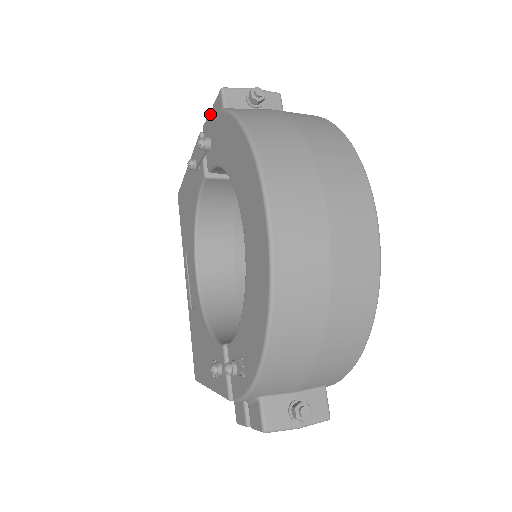
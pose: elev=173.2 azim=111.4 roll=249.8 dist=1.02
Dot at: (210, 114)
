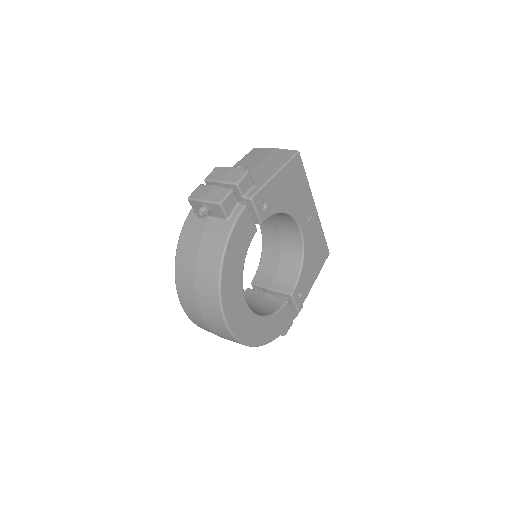
Dot at: (205, 181)
